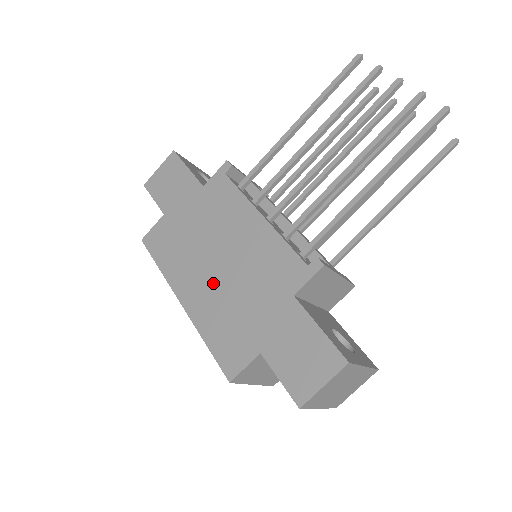
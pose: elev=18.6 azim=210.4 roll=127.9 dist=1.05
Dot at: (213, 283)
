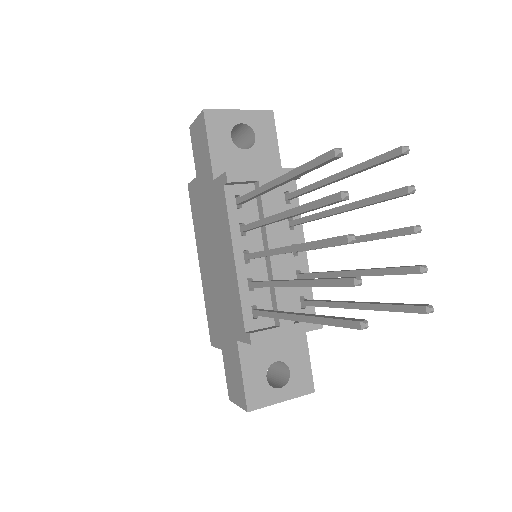
Dot at: (211, 274)
